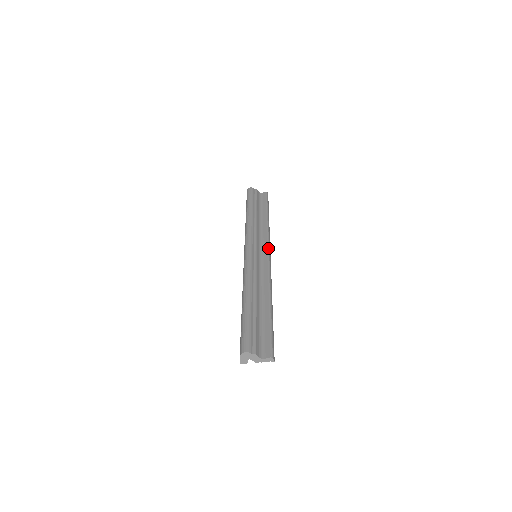
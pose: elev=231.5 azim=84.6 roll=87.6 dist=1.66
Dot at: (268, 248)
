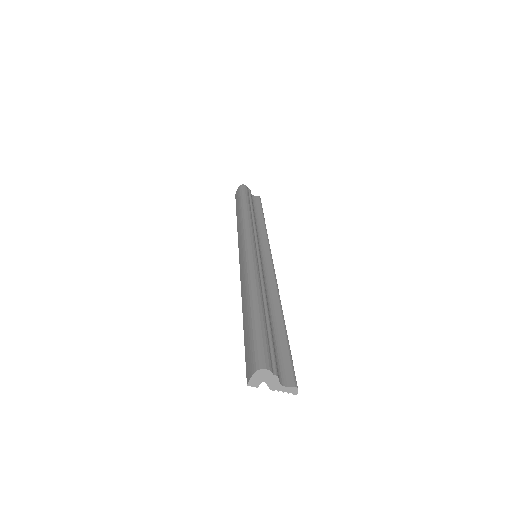
Dot at: (270, 252)
